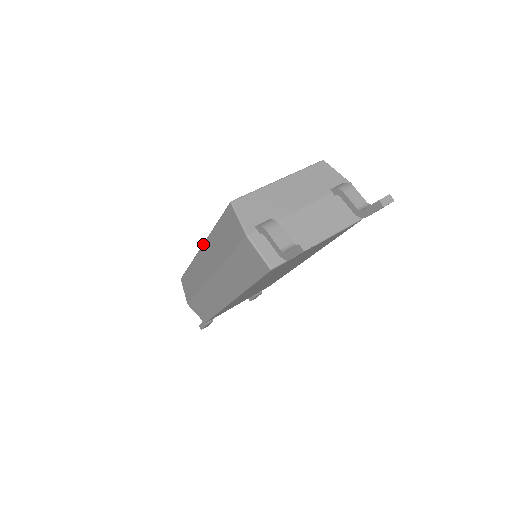
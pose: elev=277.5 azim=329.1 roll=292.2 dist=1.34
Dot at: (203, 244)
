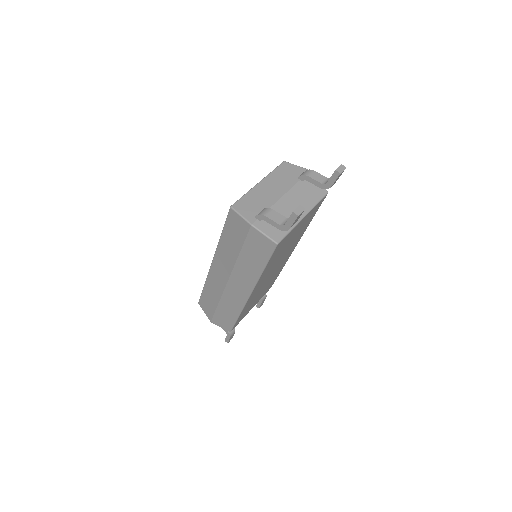
Dot at: (213, 257)
